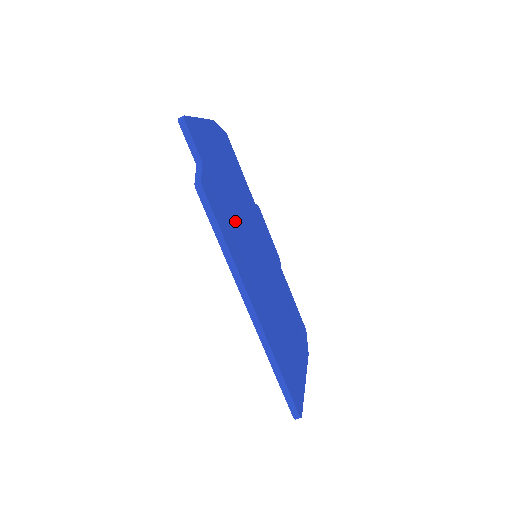
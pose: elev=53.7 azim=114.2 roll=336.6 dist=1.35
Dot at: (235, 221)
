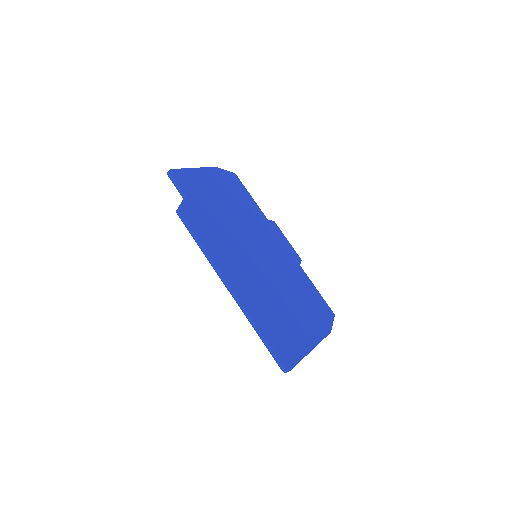
Dot at: (224, 232)
